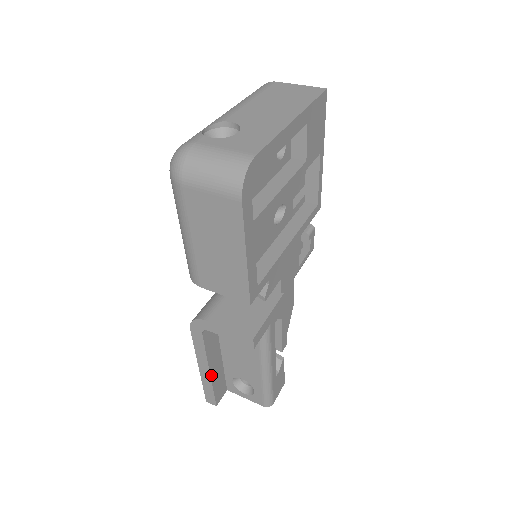
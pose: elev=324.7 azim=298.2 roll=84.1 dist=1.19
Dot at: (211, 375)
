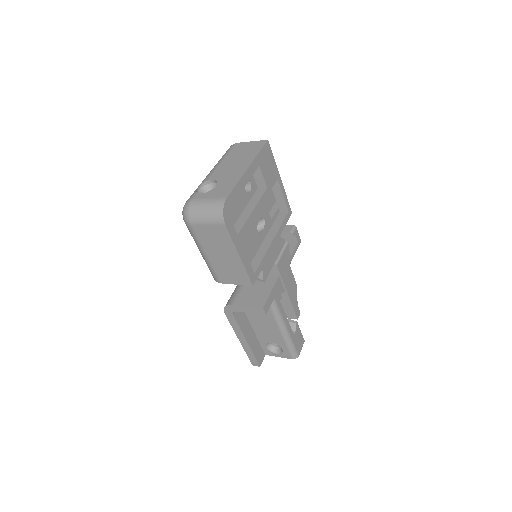
Dot at: (249, 344)
